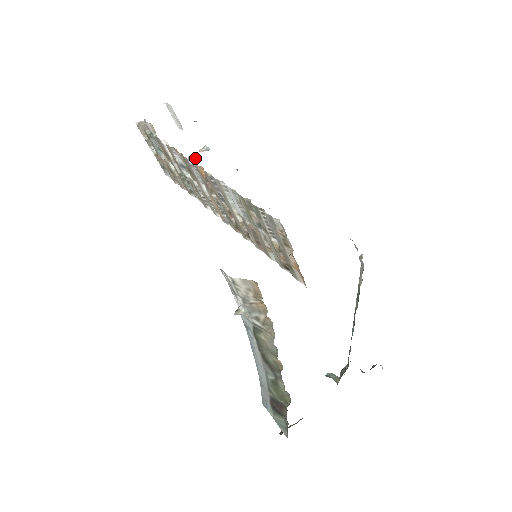
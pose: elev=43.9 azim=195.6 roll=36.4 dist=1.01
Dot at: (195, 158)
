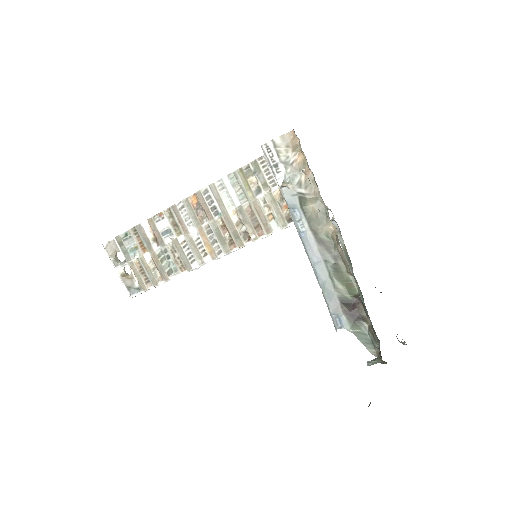
Dot at: occluded
